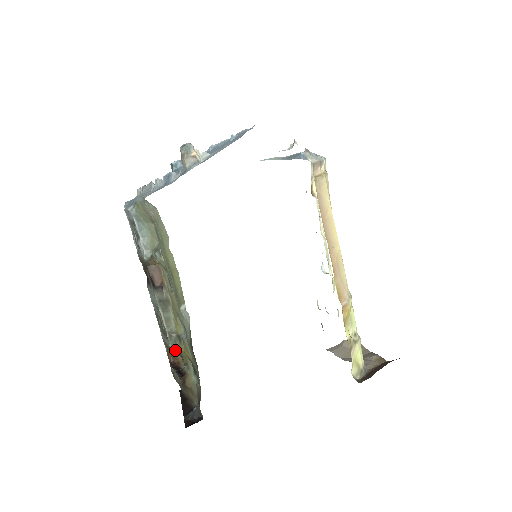
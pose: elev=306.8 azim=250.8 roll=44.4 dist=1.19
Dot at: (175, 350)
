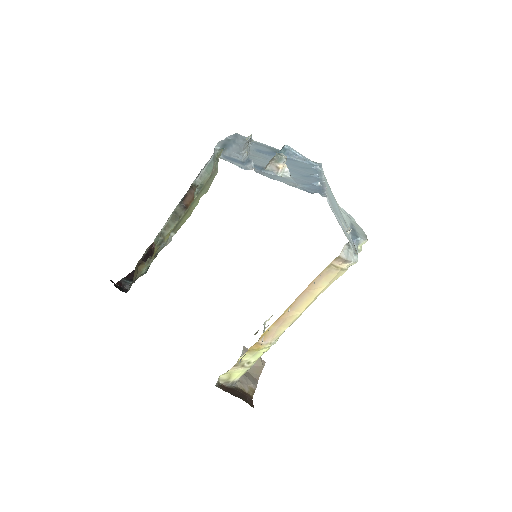
Dot at: occluded
